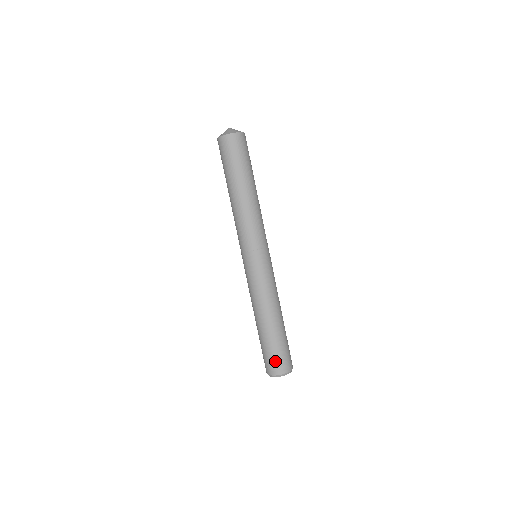
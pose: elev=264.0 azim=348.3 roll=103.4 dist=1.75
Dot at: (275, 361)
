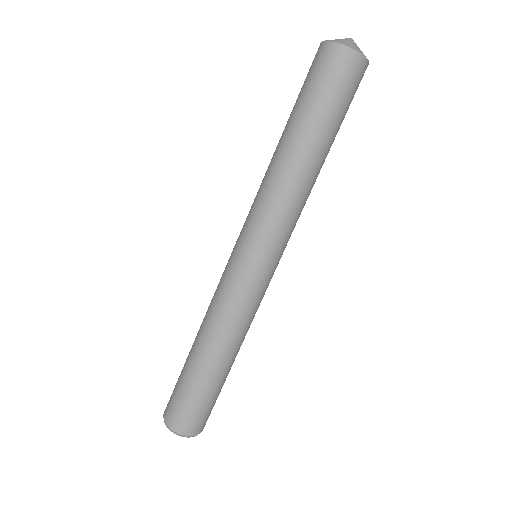
Dot at: (191, 415)
